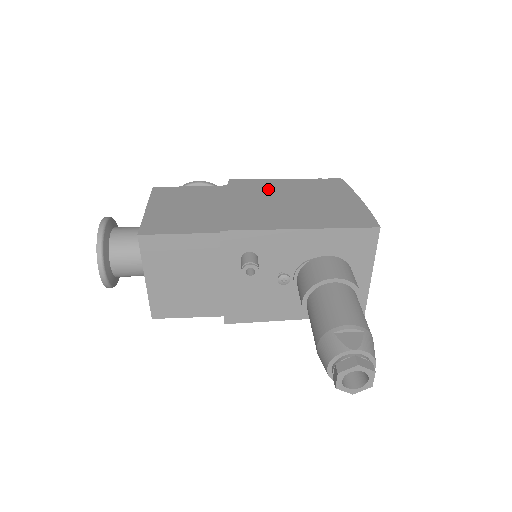
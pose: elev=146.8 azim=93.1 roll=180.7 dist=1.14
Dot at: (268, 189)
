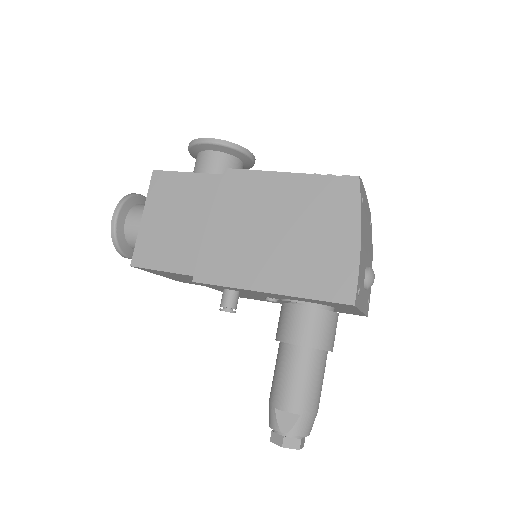
Dot at: (260, 198)
